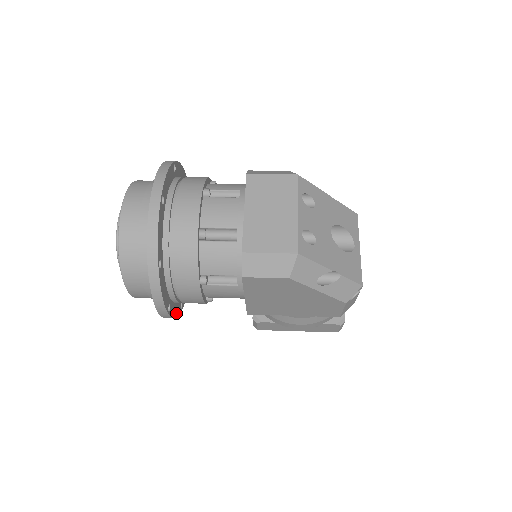
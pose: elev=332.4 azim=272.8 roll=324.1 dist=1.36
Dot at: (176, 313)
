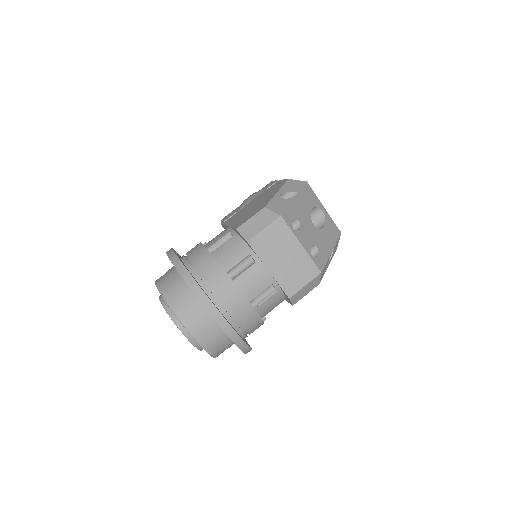
Dot at: occluded
